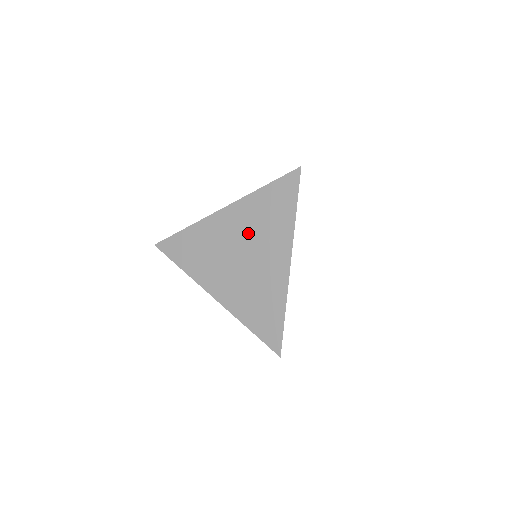
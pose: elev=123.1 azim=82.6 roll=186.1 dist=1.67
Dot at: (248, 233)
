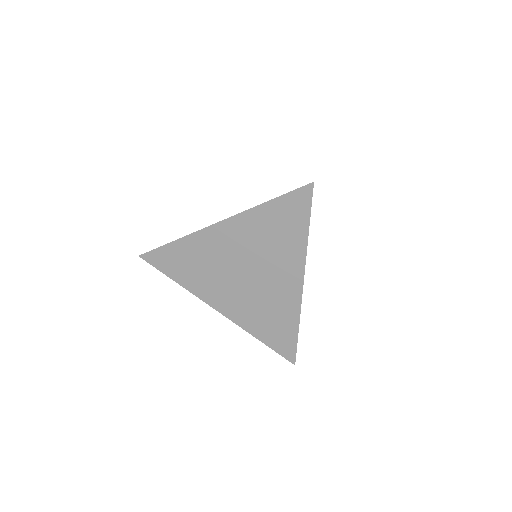
Dot at: occluded
